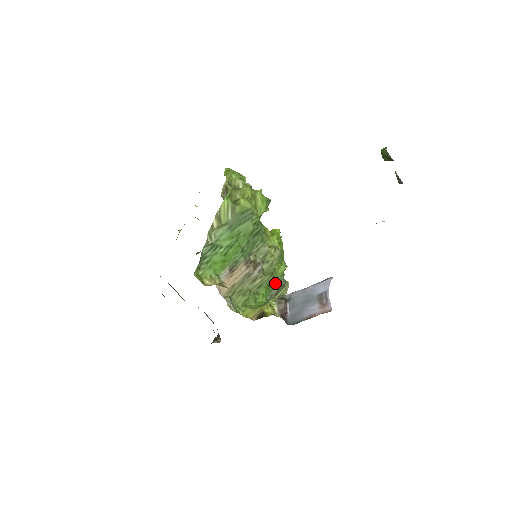
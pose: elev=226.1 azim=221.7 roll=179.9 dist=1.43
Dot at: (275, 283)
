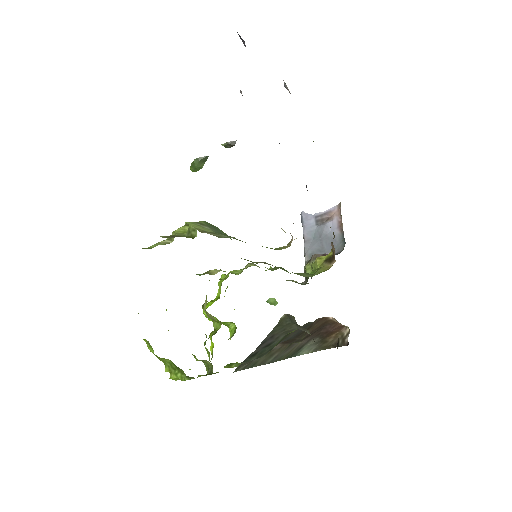
Dot at: occluded
